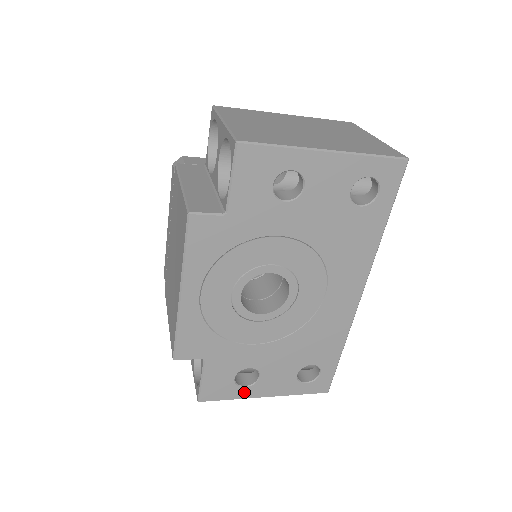
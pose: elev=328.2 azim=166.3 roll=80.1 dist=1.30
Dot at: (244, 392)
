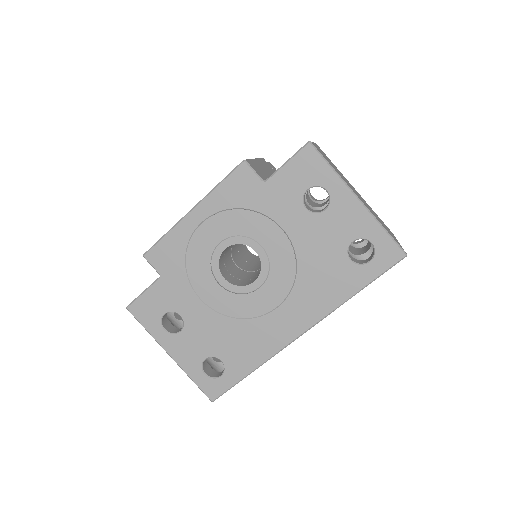
Dot at: (160, 333)
